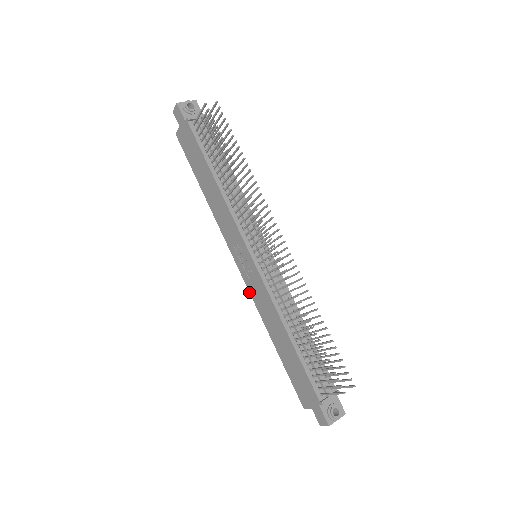
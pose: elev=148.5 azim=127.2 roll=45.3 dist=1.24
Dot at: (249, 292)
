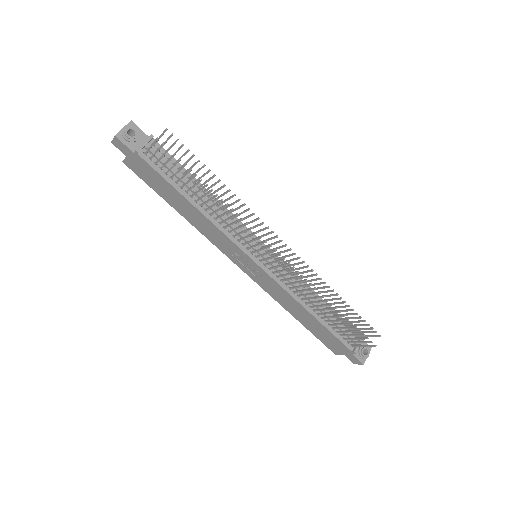
Dot at: occluded
